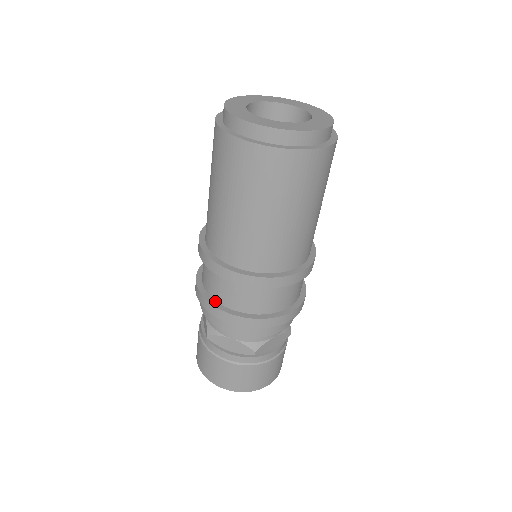
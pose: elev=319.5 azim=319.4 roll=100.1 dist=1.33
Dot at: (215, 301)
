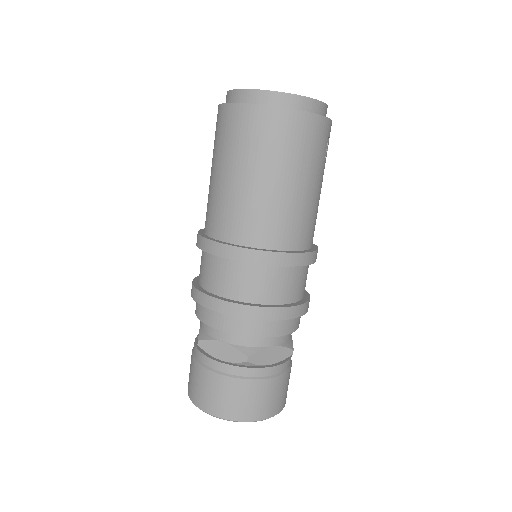
Dot at: (207, 291)
